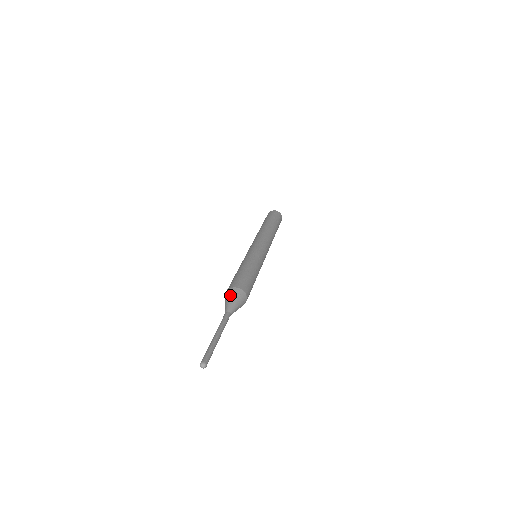
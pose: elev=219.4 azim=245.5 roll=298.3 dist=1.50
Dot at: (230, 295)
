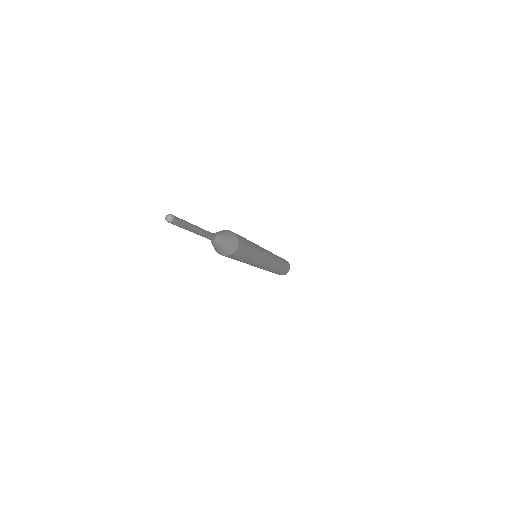
Dot at: (220, 231)
